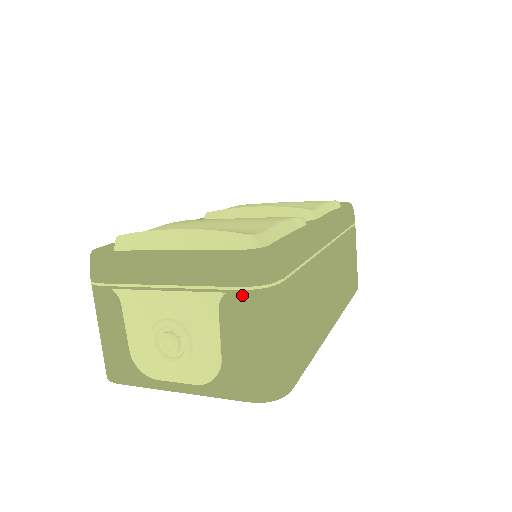
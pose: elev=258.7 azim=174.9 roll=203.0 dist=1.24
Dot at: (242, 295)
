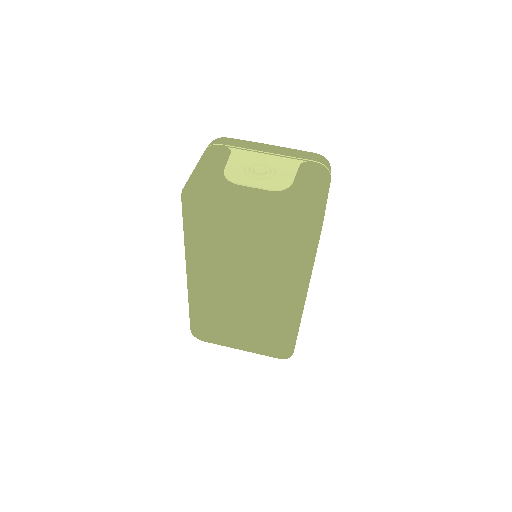
Dot at: (316, 164)
